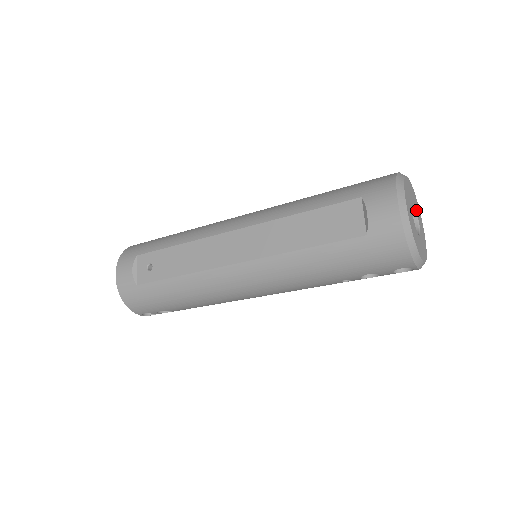
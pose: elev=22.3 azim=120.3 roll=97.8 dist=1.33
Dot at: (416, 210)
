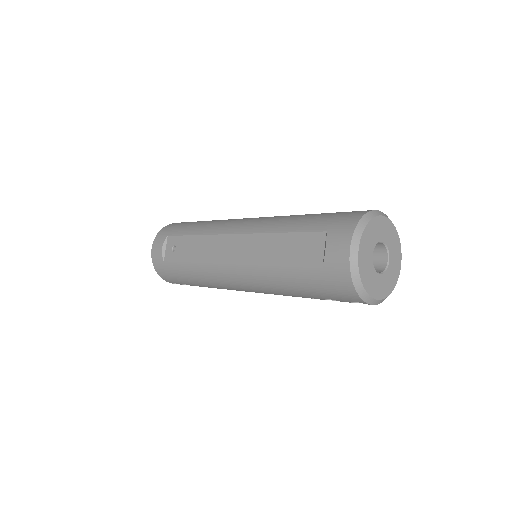
Dot at: (389, 247)
